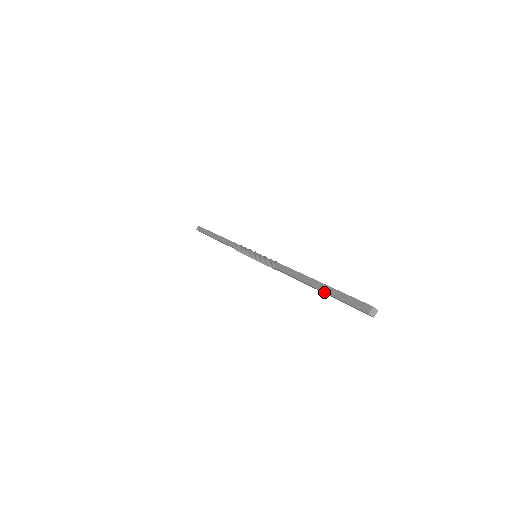
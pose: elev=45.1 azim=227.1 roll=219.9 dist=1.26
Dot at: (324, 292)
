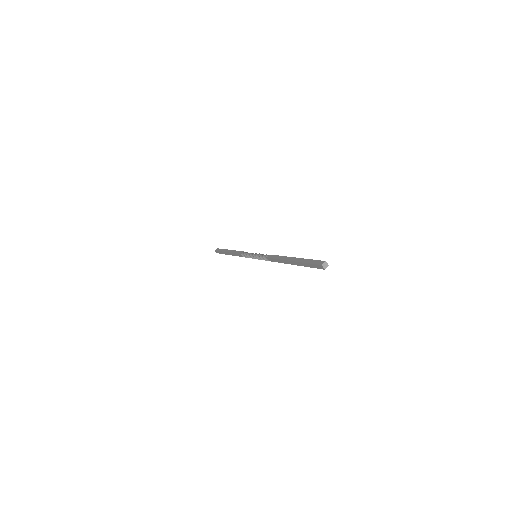
Dot at: (297, 261)
